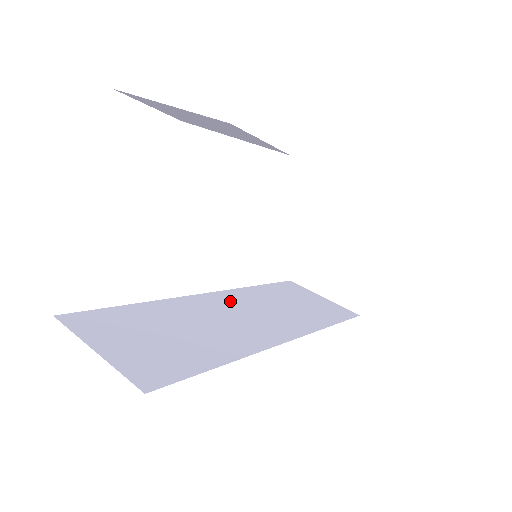
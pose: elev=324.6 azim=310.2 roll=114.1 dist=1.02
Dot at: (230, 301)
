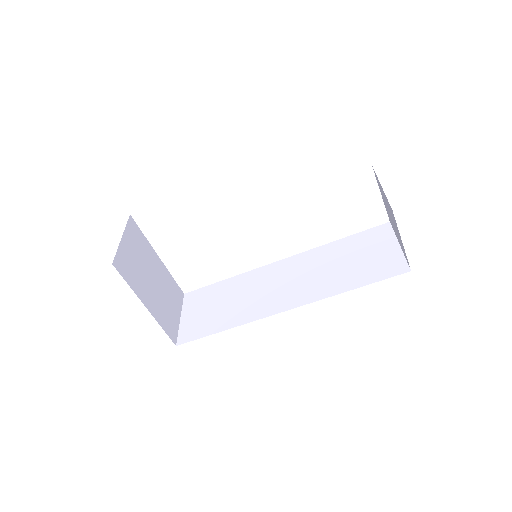
Dot at: (288, 268)
